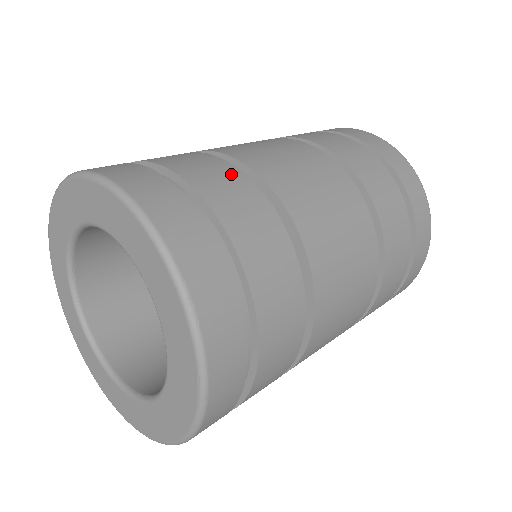
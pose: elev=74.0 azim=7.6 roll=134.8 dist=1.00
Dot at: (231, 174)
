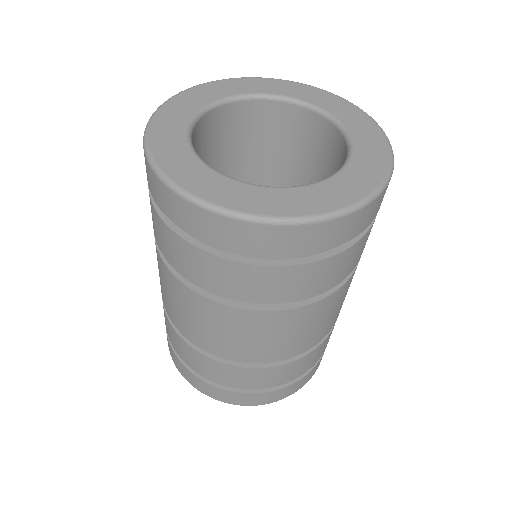
Dot at: occluded
